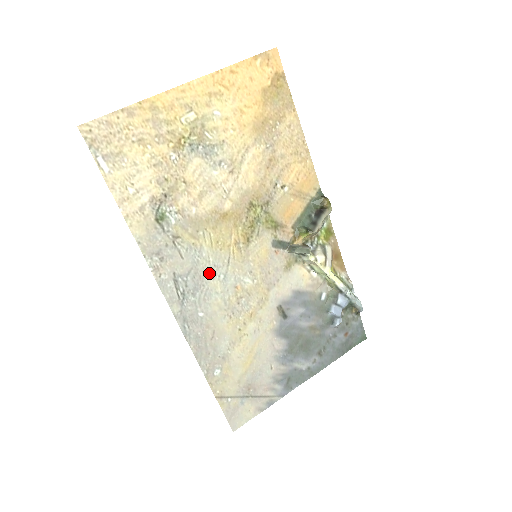
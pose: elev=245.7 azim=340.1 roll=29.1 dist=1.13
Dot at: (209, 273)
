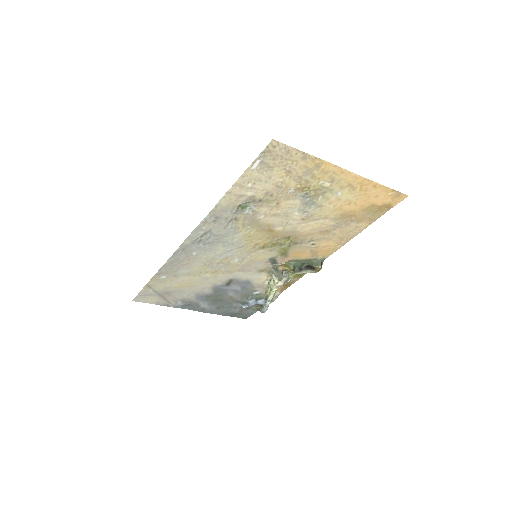
Dot at: (225, 243)
